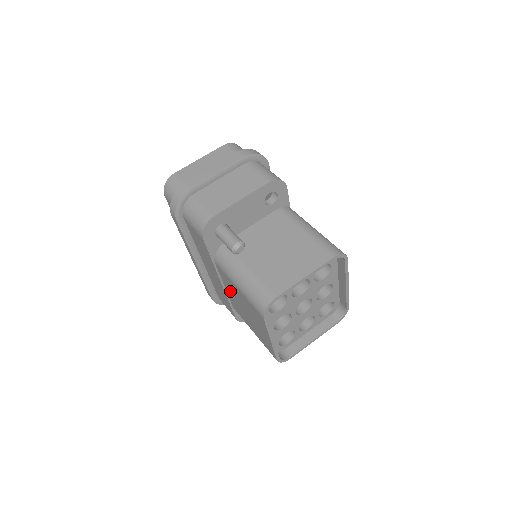
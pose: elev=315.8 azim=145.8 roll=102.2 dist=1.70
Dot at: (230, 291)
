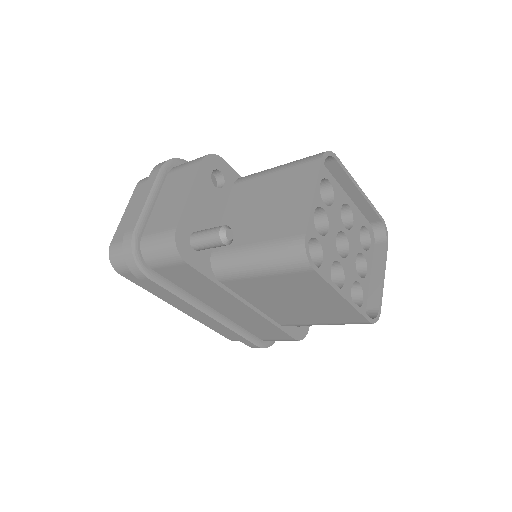
Dot at: (261, 300)
